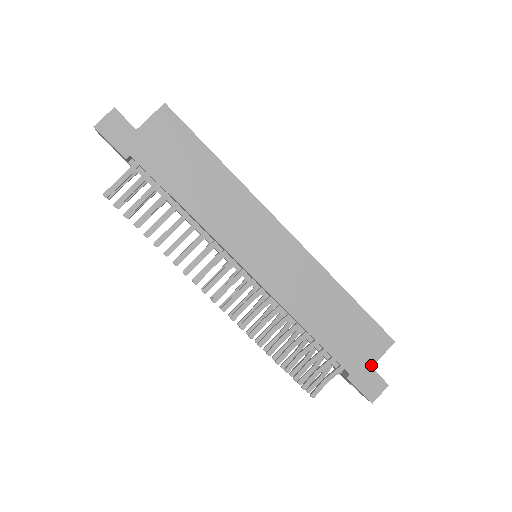
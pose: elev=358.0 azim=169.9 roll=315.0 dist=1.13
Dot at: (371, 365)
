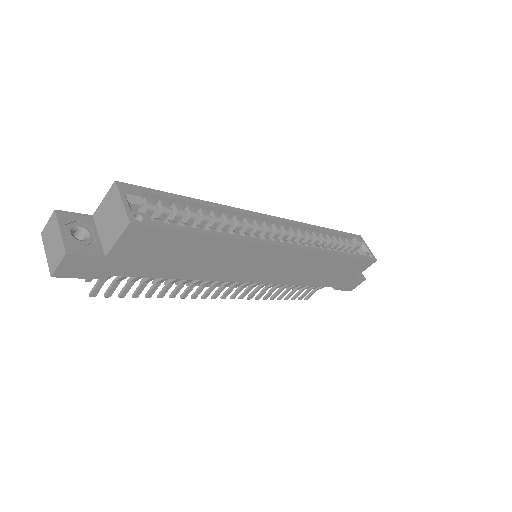
Dot at: (355, 278)
